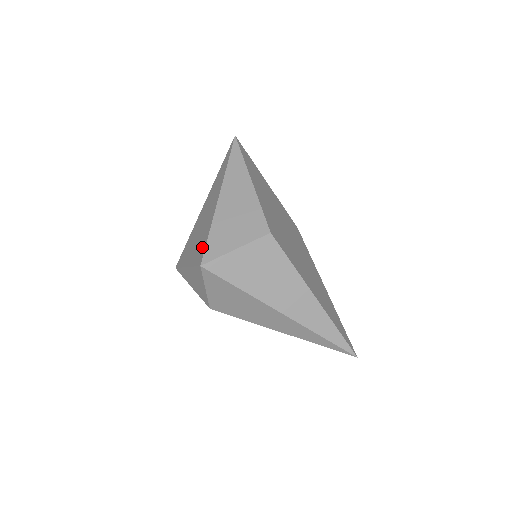
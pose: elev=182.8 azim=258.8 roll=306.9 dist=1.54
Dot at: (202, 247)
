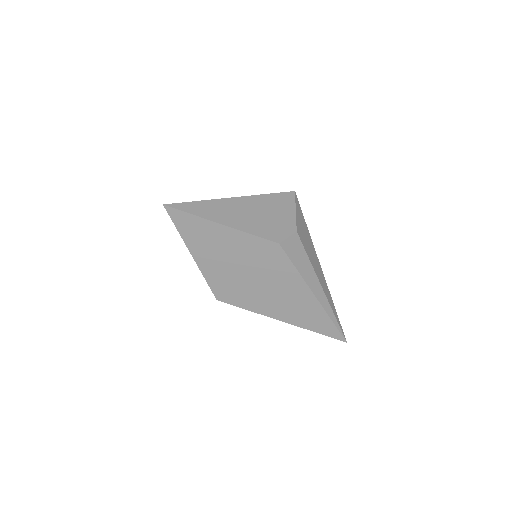
Dot at: occluded
